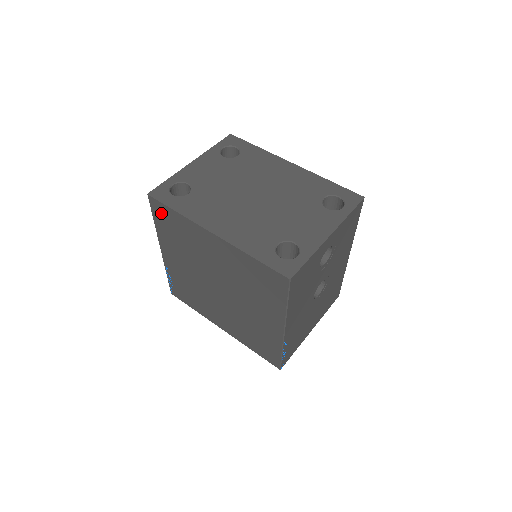
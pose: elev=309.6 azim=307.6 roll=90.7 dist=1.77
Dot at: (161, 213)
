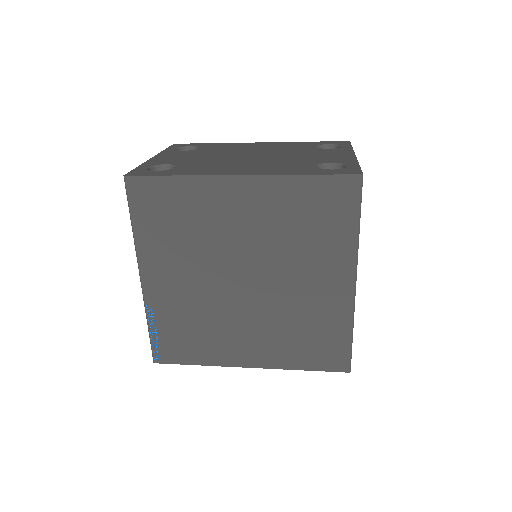
Dot at: (147, 197)
